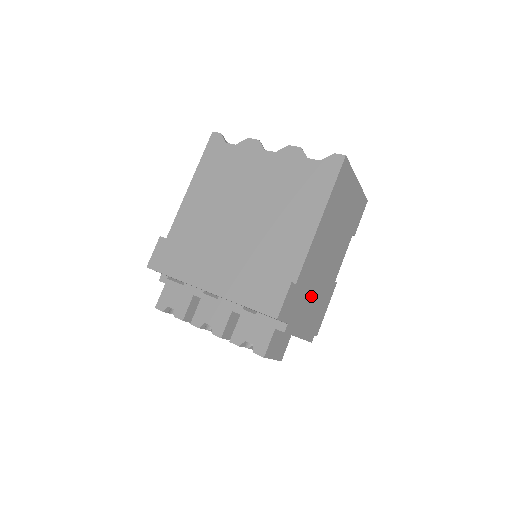
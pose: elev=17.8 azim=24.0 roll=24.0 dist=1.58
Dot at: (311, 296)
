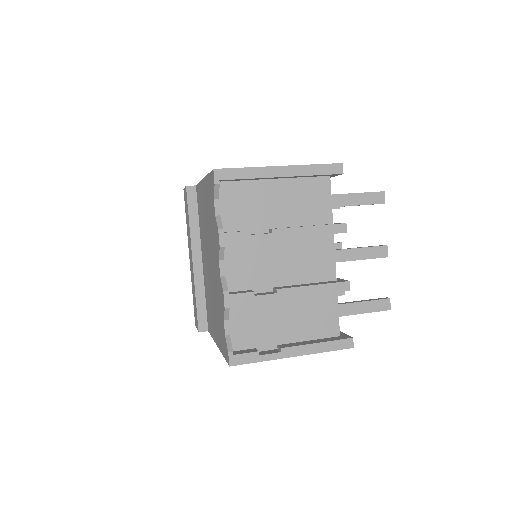
Dot at: occluded
